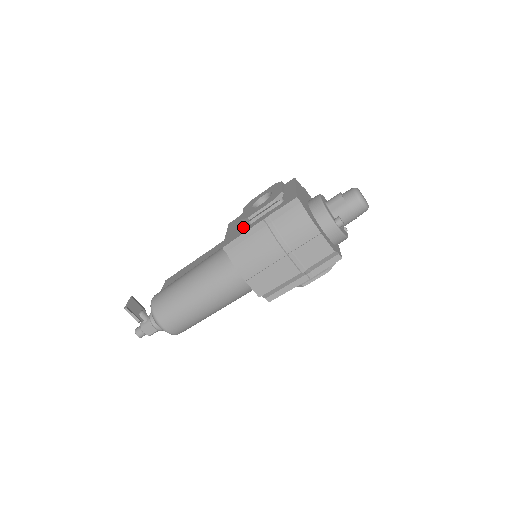
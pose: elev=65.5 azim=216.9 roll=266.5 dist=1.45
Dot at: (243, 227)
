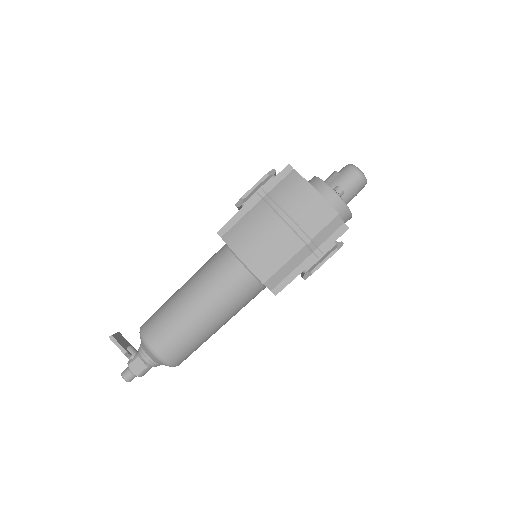
Dot at: occluded
